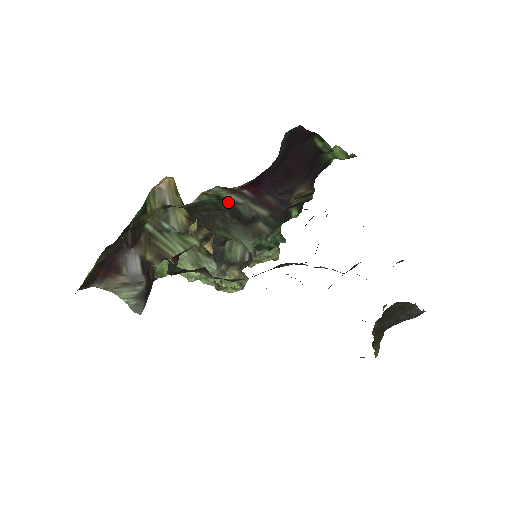
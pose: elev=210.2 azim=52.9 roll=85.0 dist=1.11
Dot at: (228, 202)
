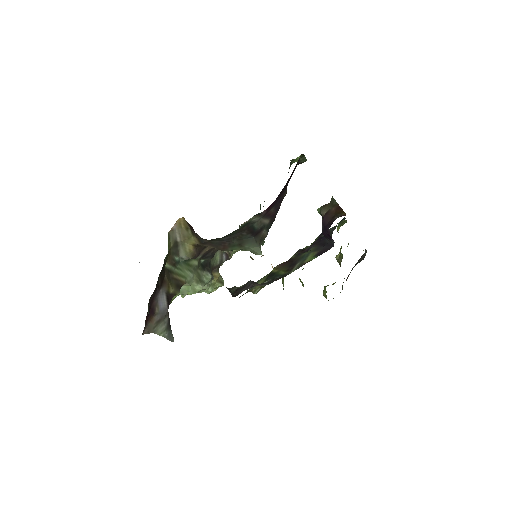
Dot at: (249, 224)
